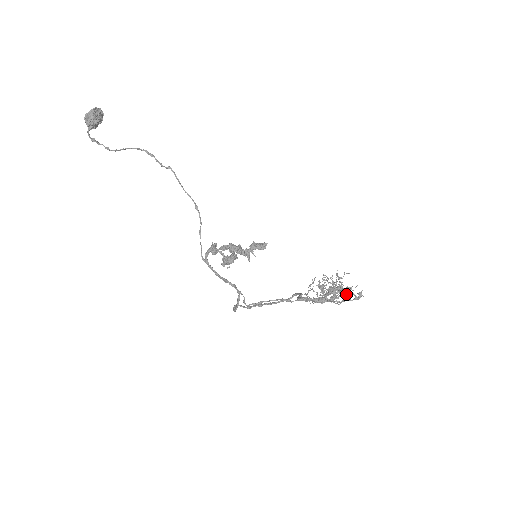
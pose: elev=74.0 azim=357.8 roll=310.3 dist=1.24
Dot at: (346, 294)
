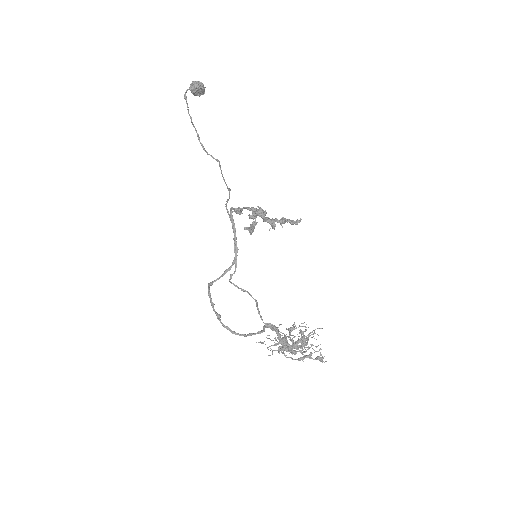
Dot at: (304, 357)
